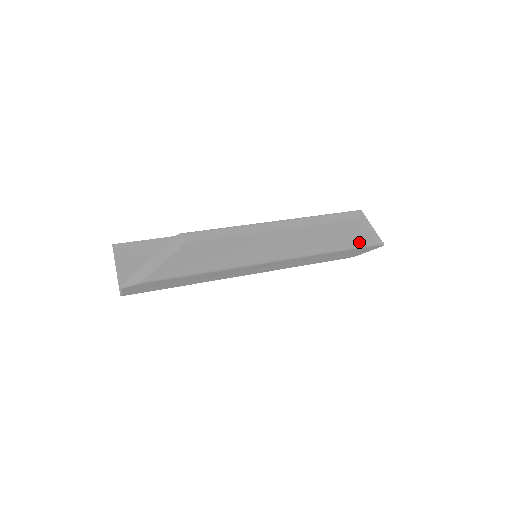
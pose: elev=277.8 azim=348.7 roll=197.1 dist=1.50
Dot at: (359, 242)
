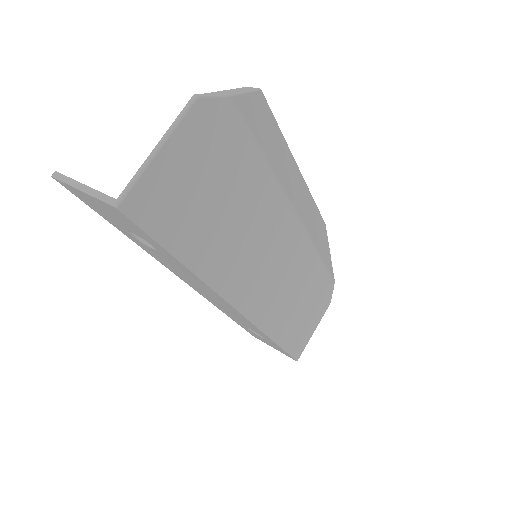
Dot at: (328, 262)
